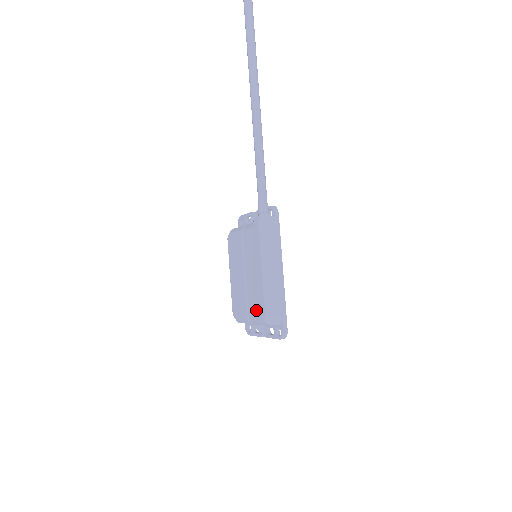
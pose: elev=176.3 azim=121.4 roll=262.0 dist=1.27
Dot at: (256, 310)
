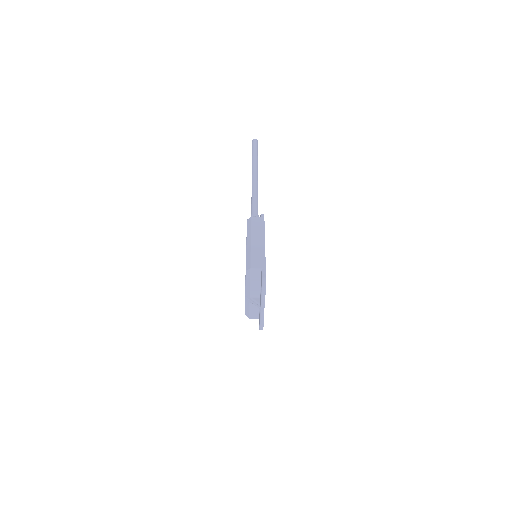
Dot at: occluded
